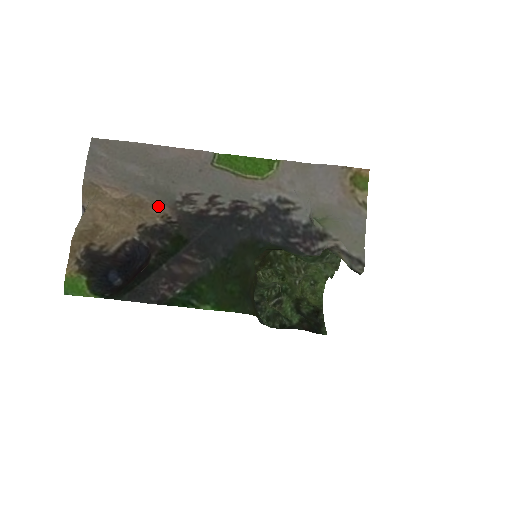
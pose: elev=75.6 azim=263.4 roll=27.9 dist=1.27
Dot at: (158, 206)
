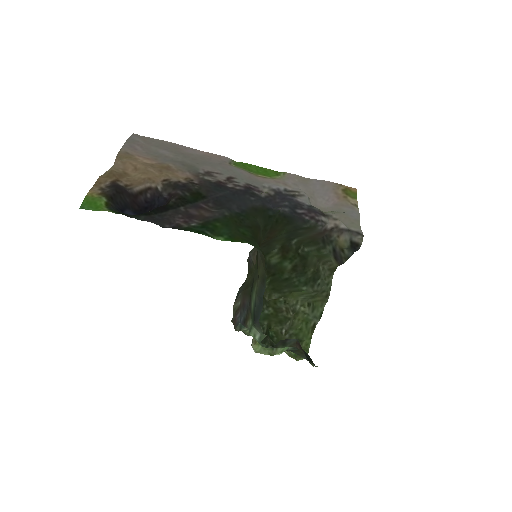
Dot at: (183, 173)
